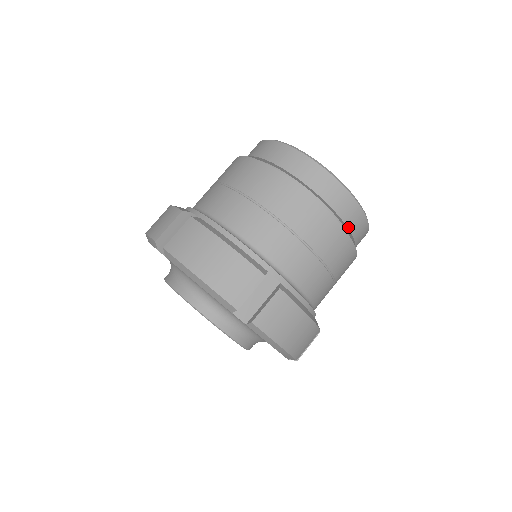
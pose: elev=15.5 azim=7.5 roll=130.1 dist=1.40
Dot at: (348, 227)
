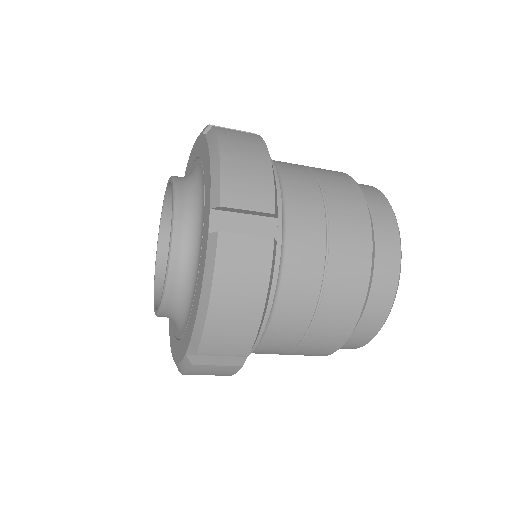
Dot at: (370, 294)
